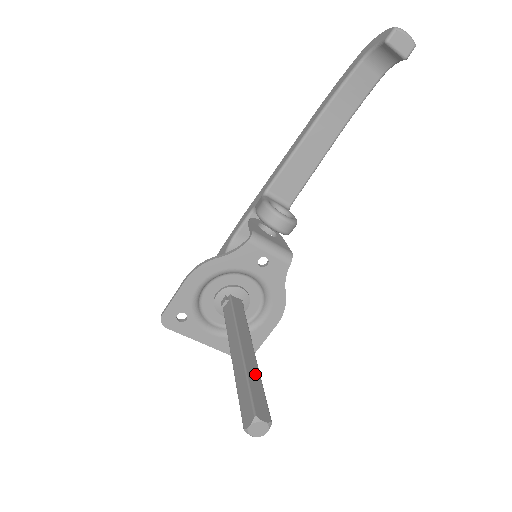
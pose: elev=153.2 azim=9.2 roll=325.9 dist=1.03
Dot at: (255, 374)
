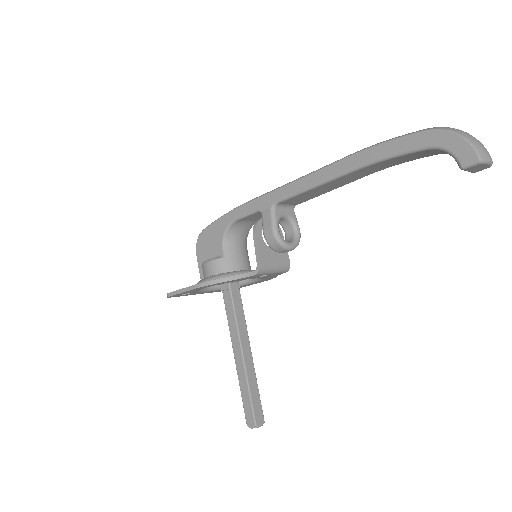
Dot at: (253, 381)
